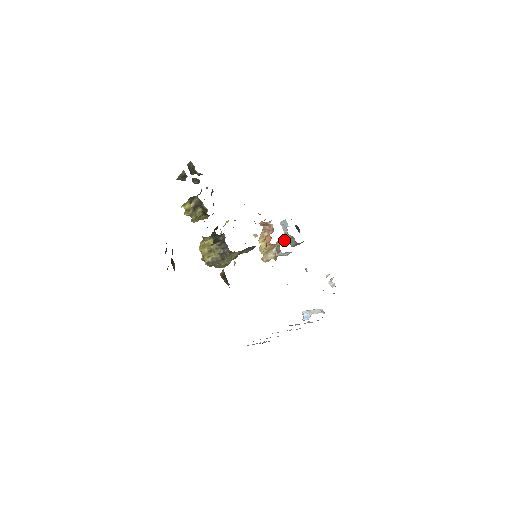
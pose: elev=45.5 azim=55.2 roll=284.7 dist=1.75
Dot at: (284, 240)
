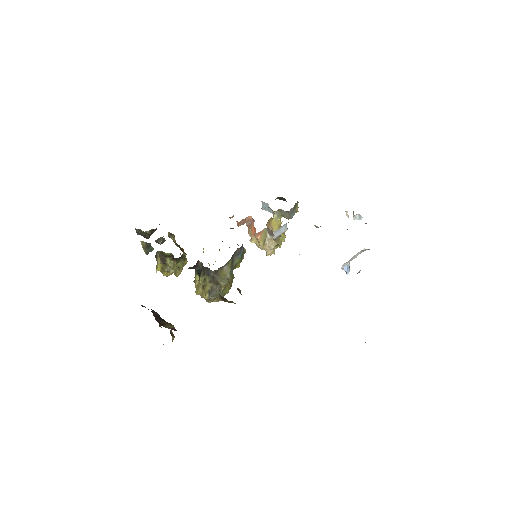
Dot at: (278, 220)
